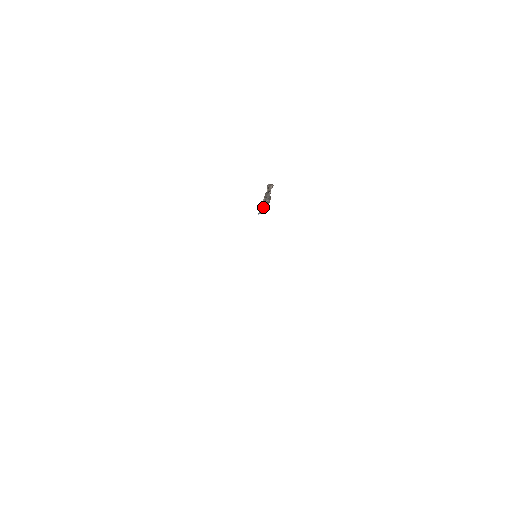
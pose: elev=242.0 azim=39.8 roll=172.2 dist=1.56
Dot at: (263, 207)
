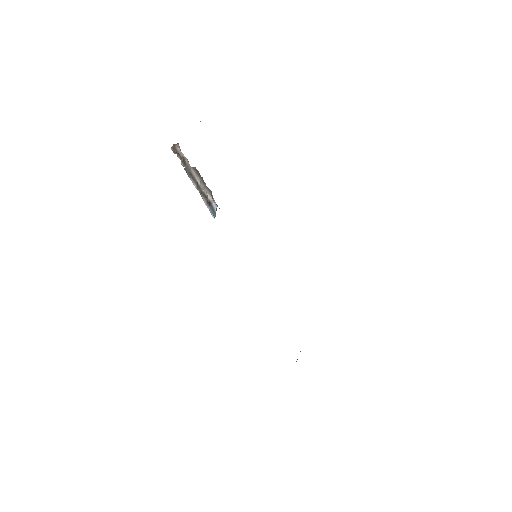
Dot at: (205, 197)
